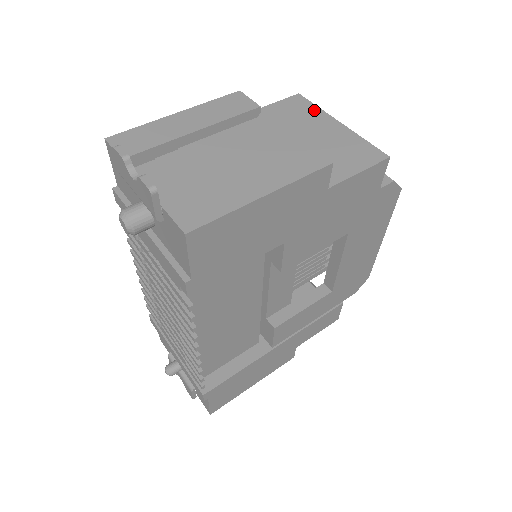
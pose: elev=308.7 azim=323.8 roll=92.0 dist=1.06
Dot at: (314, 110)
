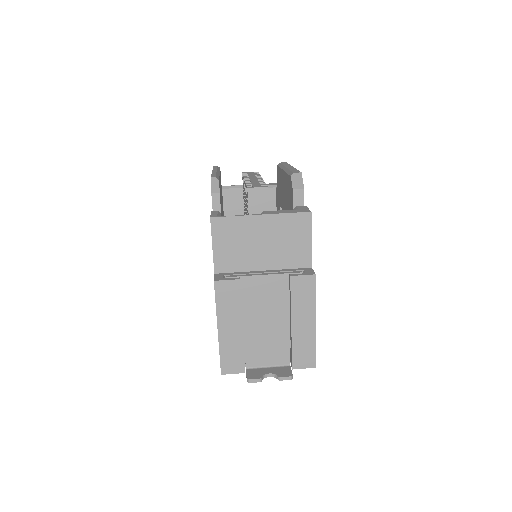
Dot at: (237, 222)
